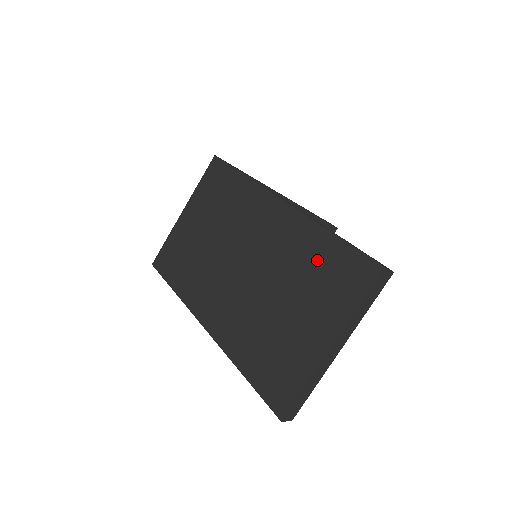
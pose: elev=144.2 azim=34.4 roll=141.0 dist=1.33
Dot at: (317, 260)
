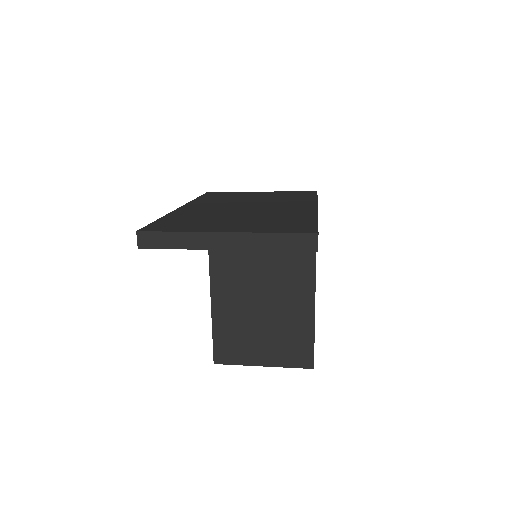
Dot at: (289, 219)
